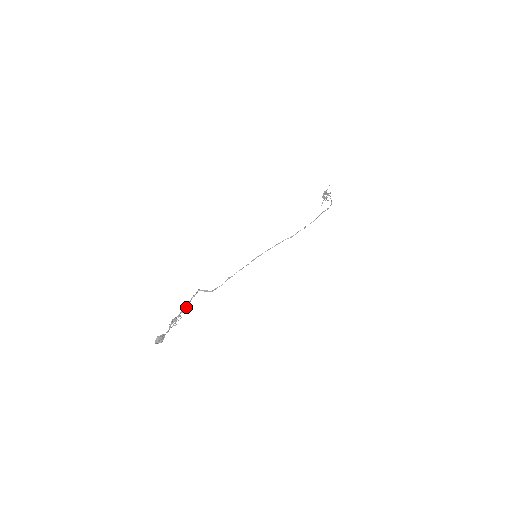
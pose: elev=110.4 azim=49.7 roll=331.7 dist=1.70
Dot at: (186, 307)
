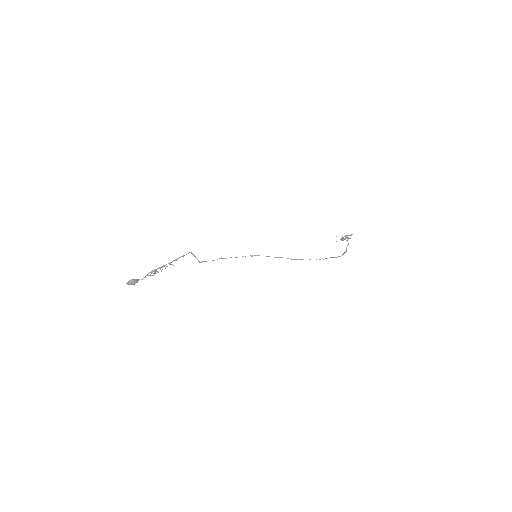
Dot at: occluded
